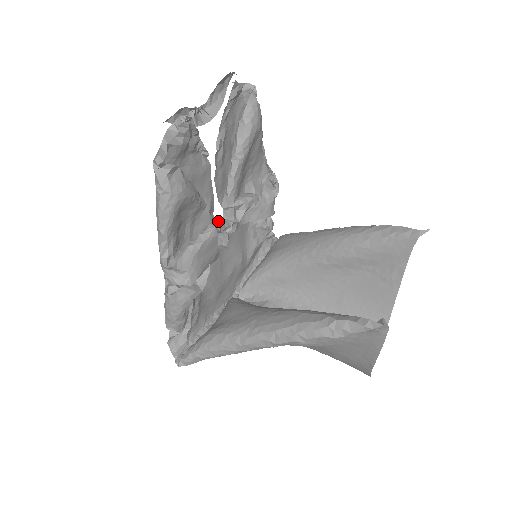
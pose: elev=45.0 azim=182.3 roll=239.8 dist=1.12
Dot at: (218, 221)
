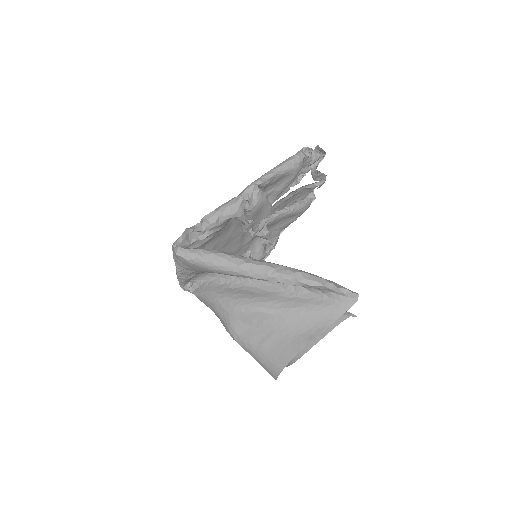
Dot at: occluded
